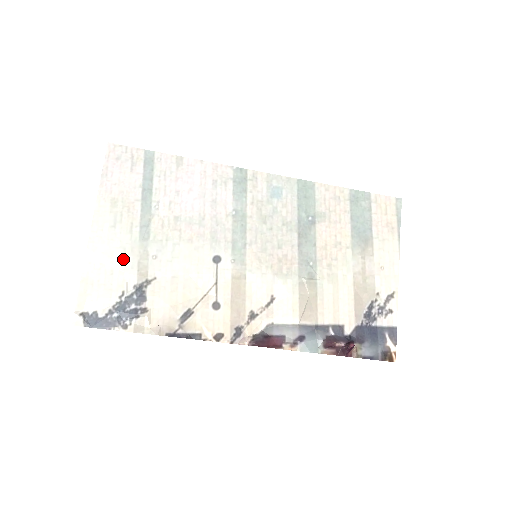
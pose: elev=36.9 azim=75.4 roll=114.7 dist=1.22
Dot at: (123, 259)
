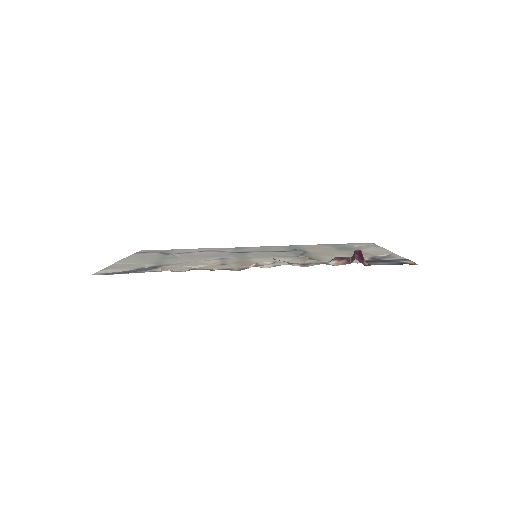
Dot at: (143, 262)
